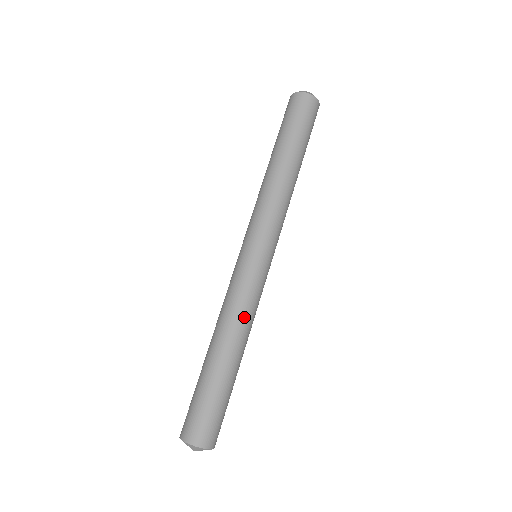
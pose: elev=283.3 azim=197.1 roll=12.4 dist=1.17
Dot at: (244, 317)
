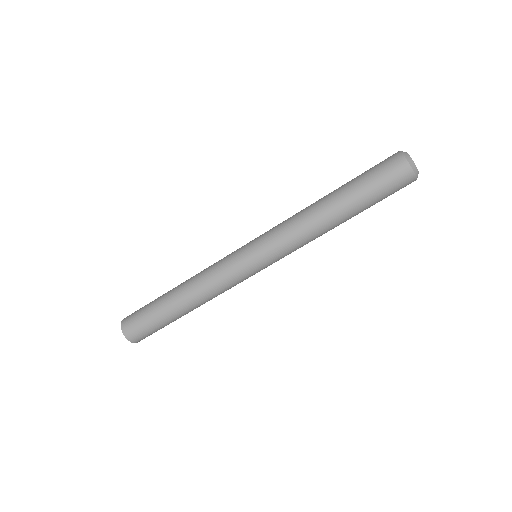
Dot at: (205, 286)
